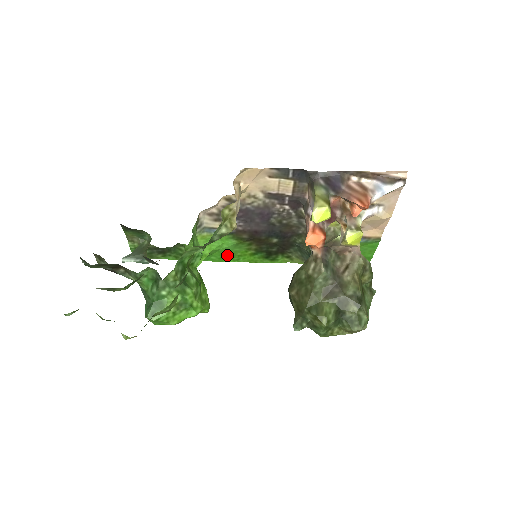
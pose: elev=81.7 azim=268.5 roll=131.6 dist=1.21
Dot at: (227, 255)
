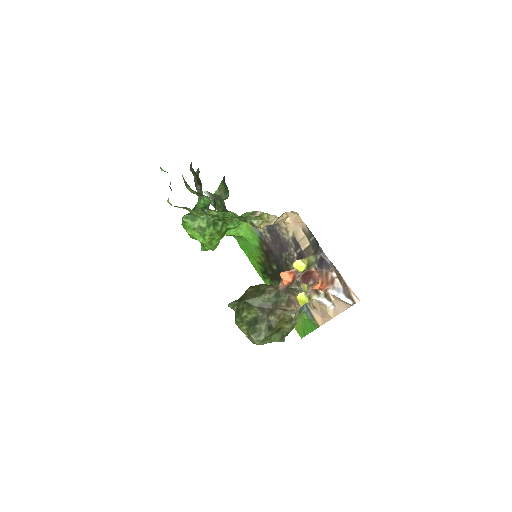
Dot at: (248, 249)
